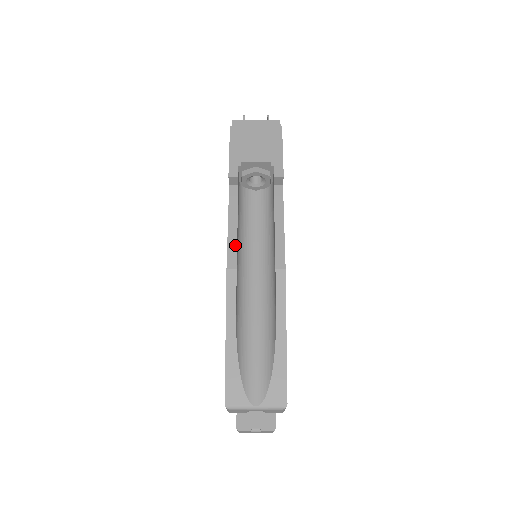
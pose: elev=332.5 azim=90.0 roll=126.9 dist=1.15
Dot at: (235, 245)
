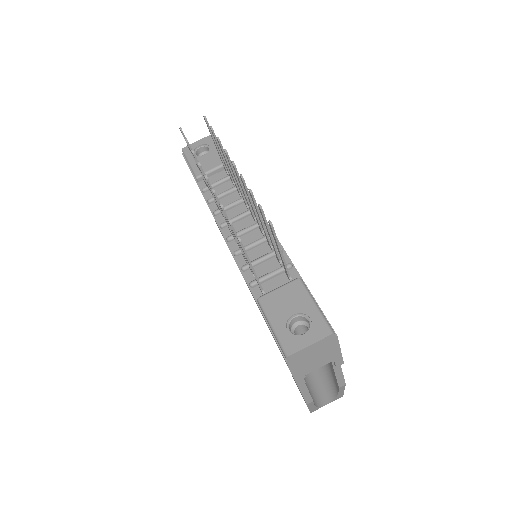
Dot at: (309, 395)
